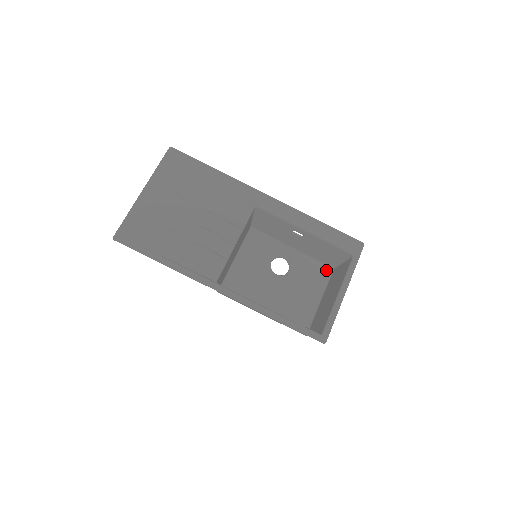
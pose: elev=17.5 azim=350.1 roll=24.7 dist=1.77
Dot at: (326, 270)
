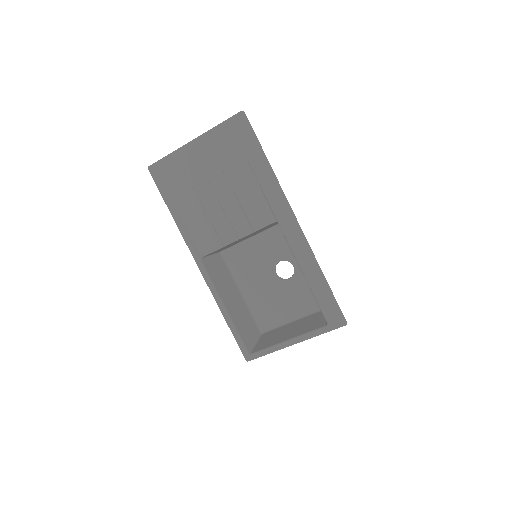
Dot at: occluded
